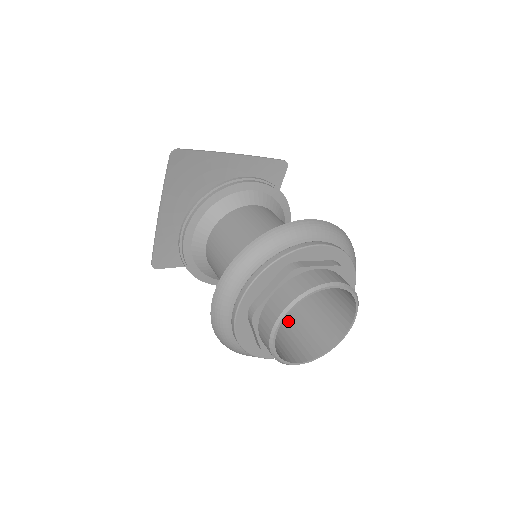
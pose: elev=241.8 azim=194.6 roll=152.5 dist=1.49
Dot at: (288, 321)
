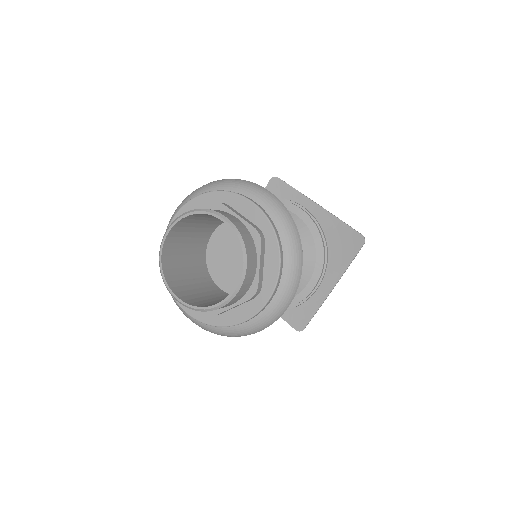
Dot at: (221, 298)
